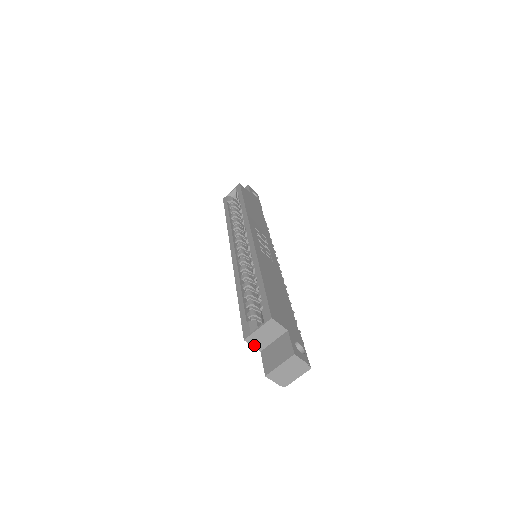
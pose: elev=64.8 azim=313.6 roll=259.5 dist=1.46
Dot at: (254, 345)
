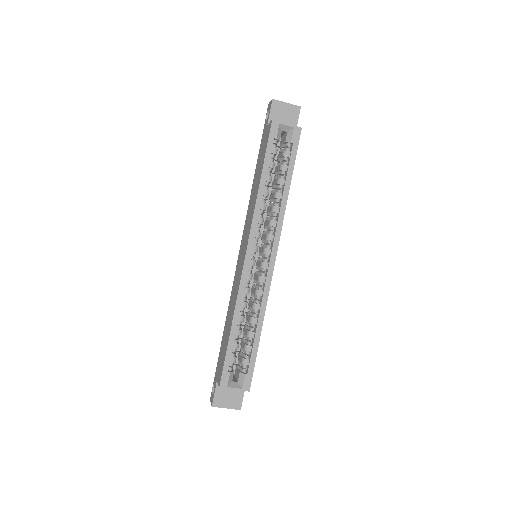
Dot at: occluded
